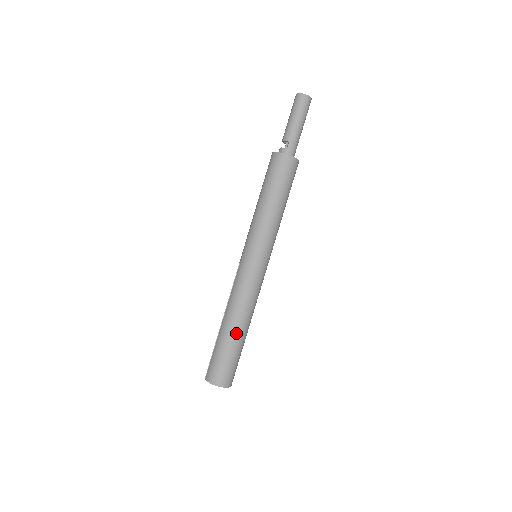
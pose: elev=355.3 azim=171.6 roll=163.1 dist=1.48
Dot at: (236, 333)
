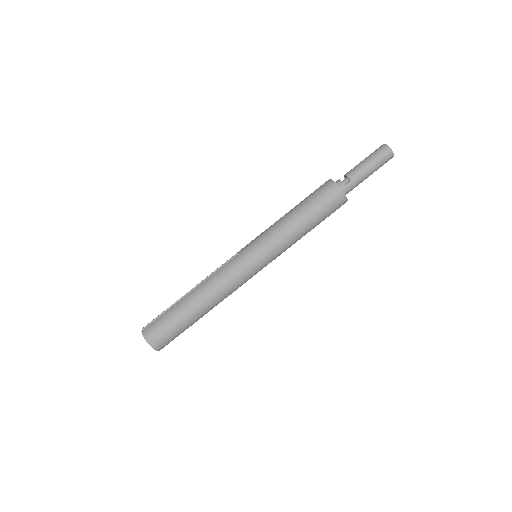
Dot at: (196, 311)
